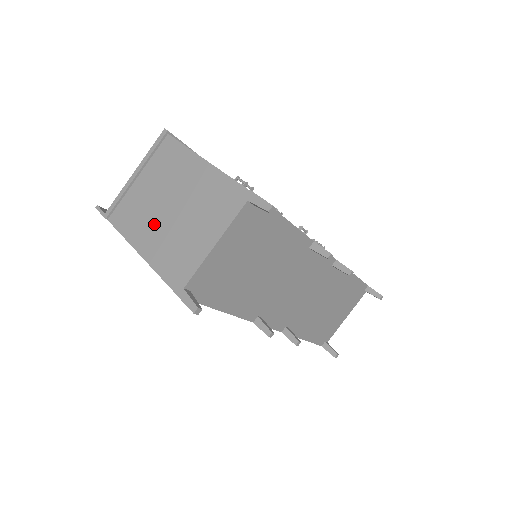
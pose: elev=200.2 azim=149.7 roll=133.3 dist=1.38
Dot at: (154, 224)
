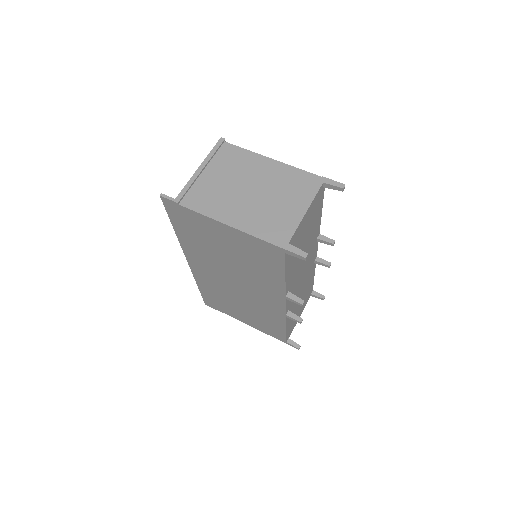
Dot at: (237, 203)
